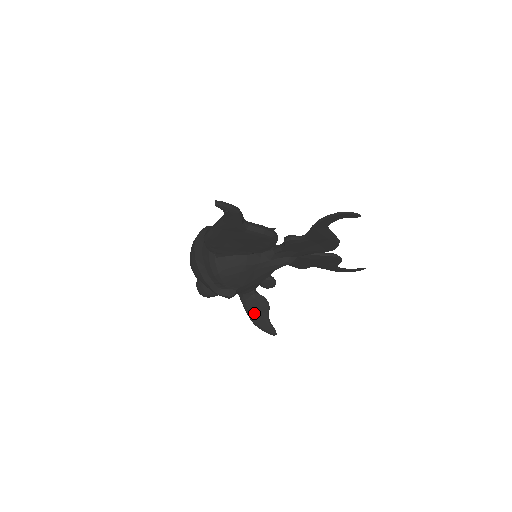
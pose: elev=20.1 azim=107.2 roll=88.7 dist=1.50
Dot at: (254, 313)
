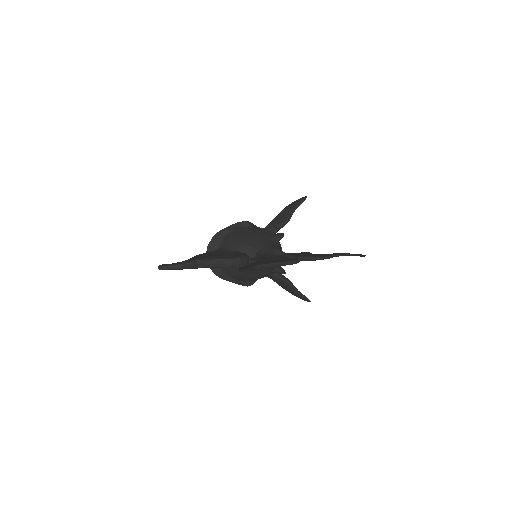
Dot at: (284, 288)
